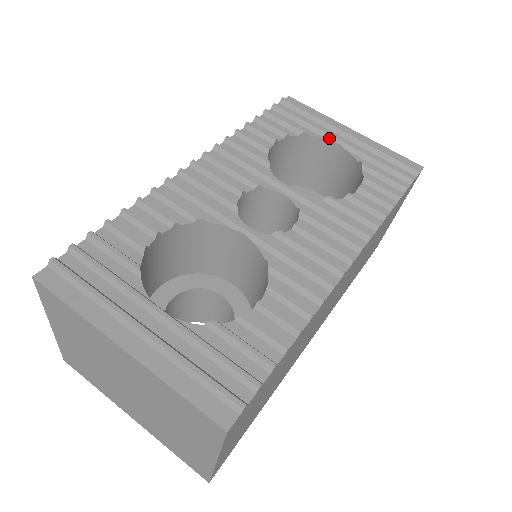
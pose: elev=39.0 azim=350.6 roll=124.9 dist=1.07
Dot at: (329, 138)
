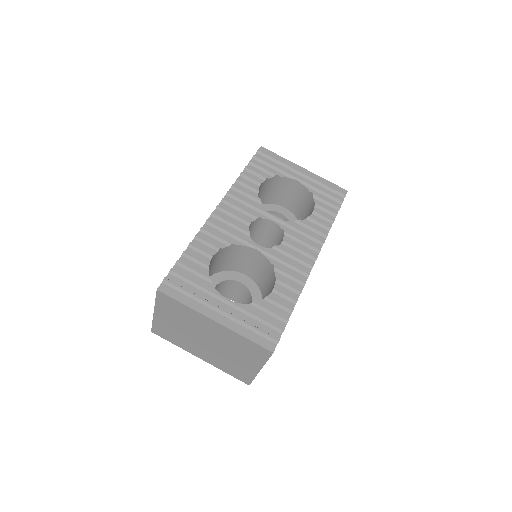
Dot at: (291, 177)
